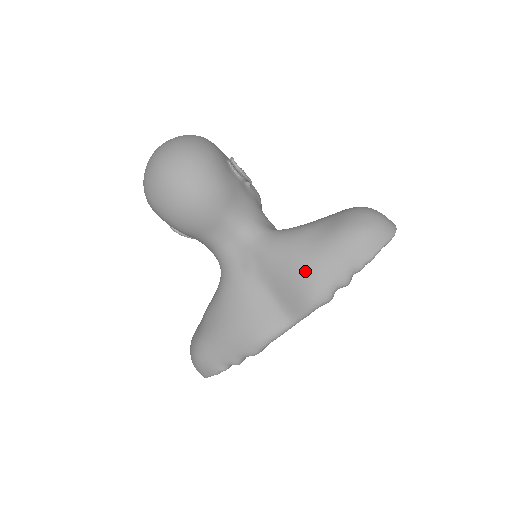
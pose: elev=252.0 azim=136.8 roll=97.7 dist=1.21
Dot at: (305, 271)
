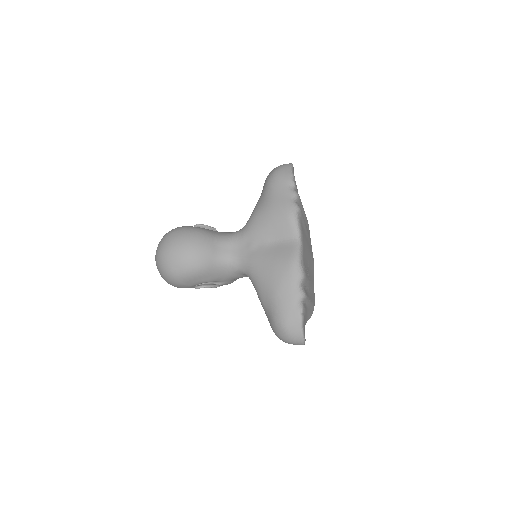
Dot at: (272, 209)
